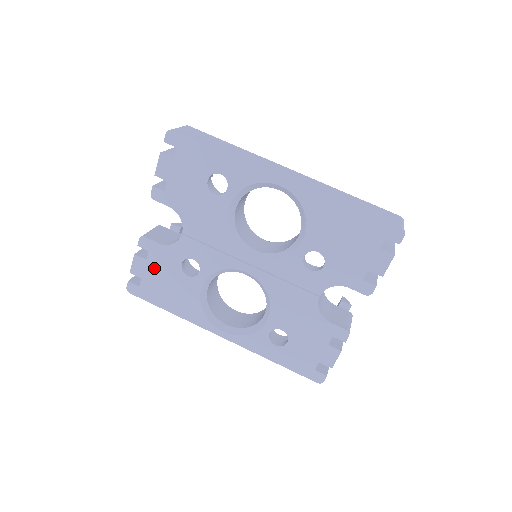
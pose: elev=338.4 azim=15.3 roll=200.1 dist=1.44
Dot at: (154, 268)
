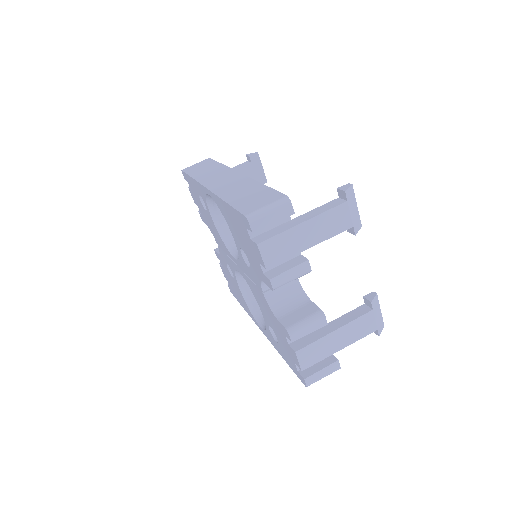
Dot at: (226, 273)
